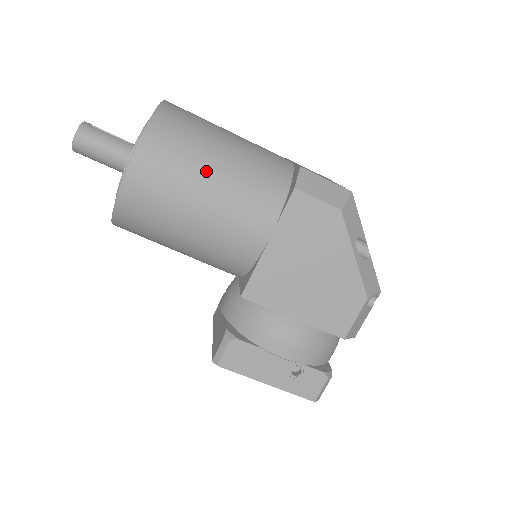
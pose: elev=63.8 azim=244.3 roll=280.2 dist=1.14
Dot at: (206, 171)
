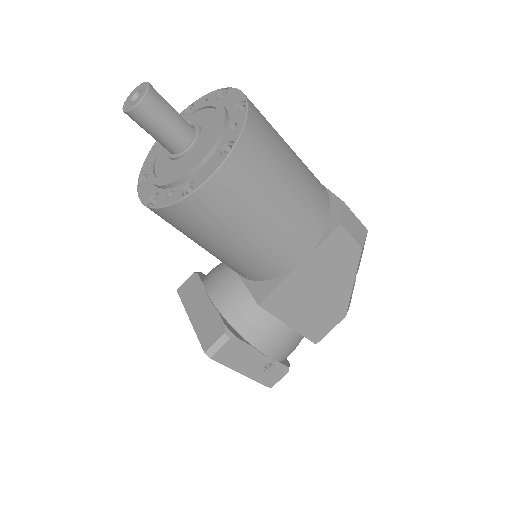
Dot at: (279, 191)
